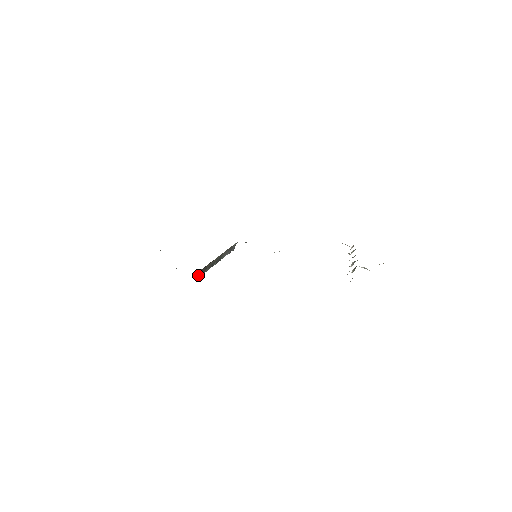
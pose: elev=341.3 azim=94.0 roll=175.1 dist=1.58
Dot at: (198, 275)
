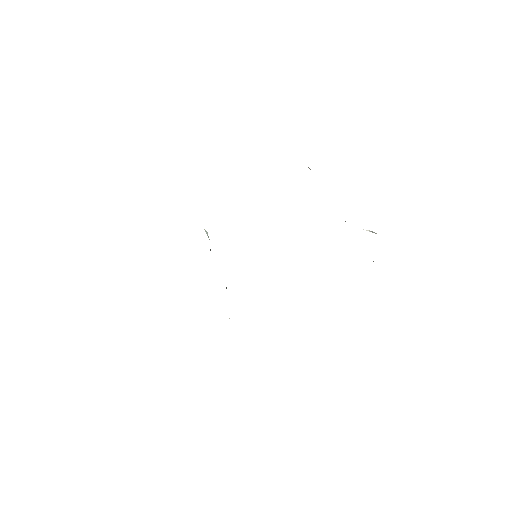
Dot at: occluded
